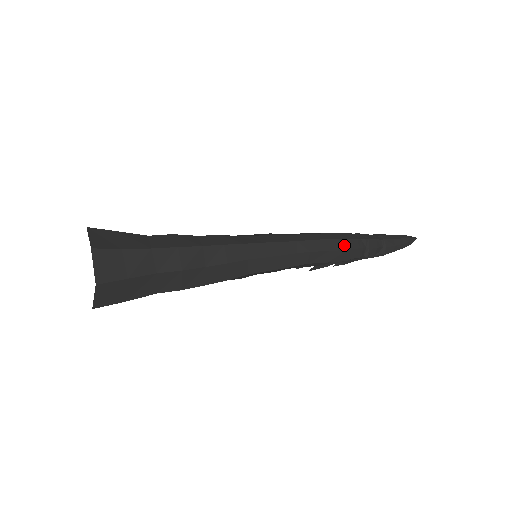
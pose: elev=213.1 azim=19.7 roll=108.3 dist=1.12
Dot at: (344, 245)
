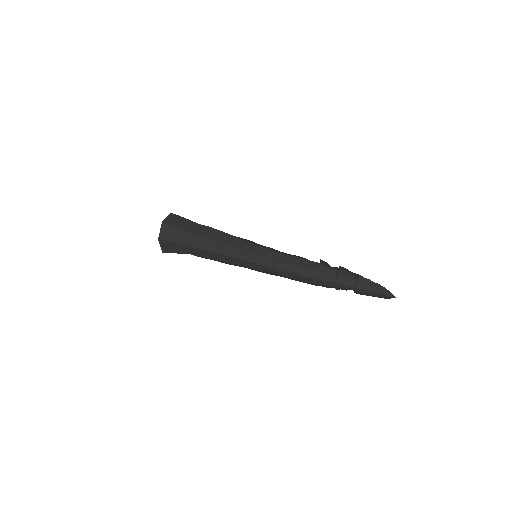
Dot at: (310, 281)
